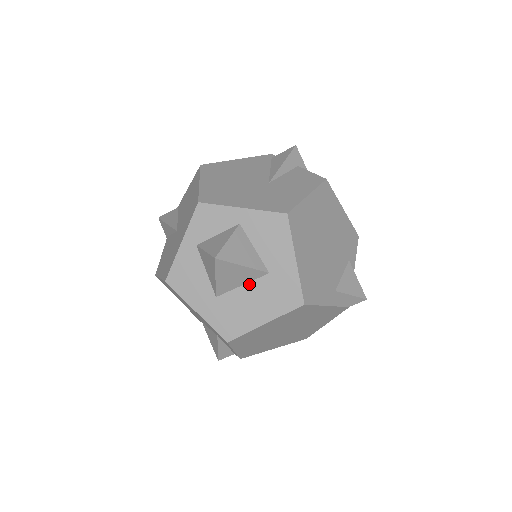
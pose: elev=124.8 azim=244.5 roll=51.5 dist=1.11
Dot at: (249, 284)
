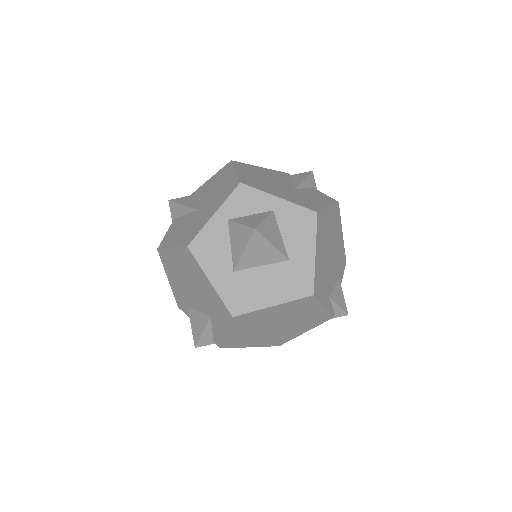
Dot at: (268, 266)
